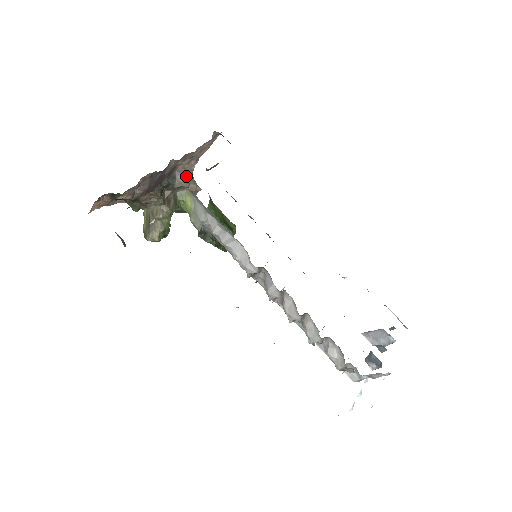
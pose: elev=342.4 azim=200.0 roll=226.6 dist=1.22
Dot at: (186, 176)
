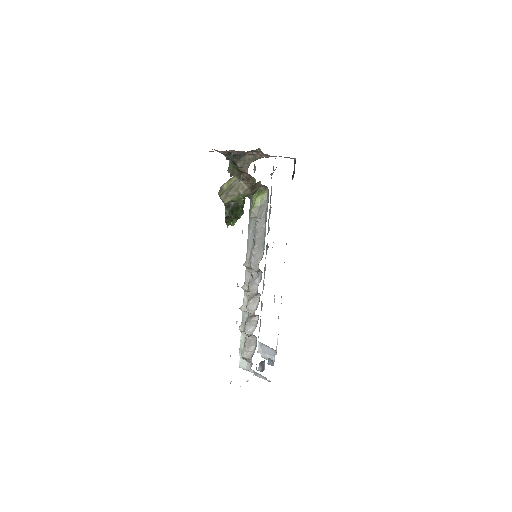
Dot at: (251, 160)
